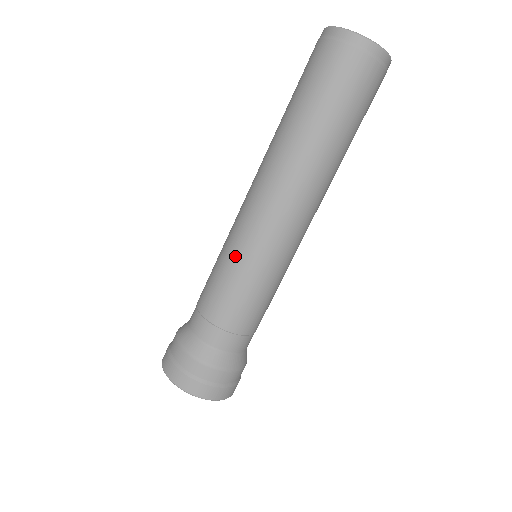
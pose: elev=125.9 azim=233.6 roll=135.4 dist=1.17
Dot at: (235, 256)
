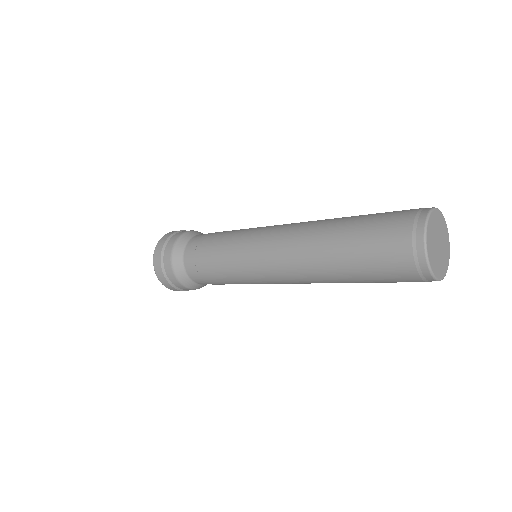
Dot at: (236, 261)
